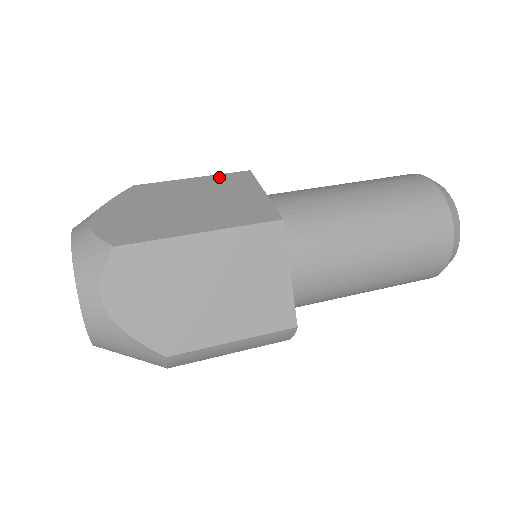
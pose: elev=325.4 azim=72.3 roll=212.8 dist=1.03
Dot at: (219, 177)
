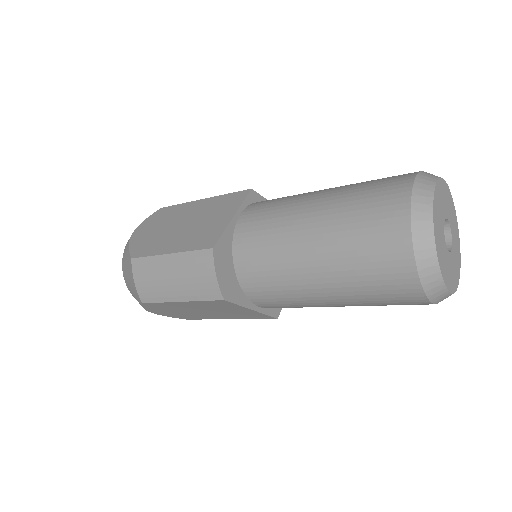
Dot at: occluded
